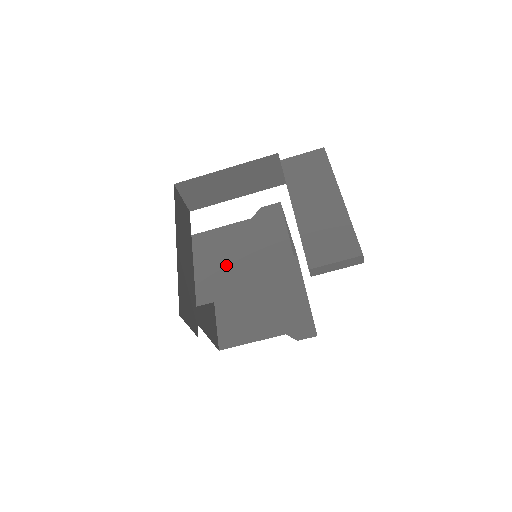
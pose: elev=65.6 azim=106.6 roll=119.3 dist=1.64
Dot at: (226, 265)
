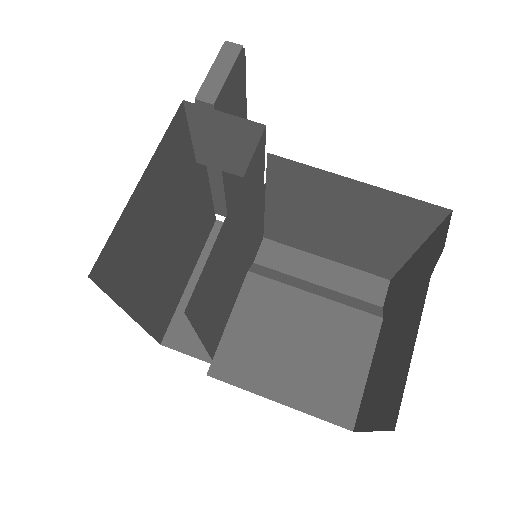
Dot at: occluded
